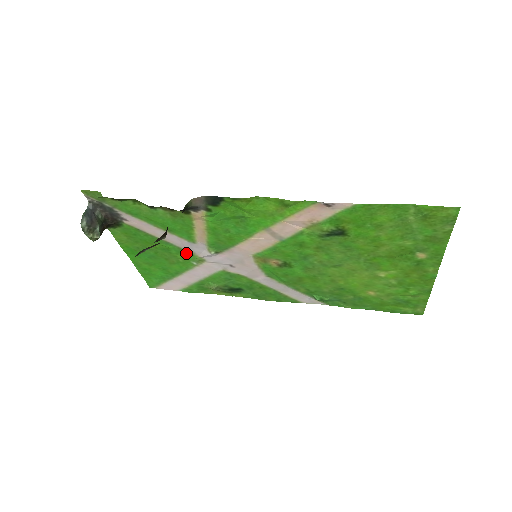
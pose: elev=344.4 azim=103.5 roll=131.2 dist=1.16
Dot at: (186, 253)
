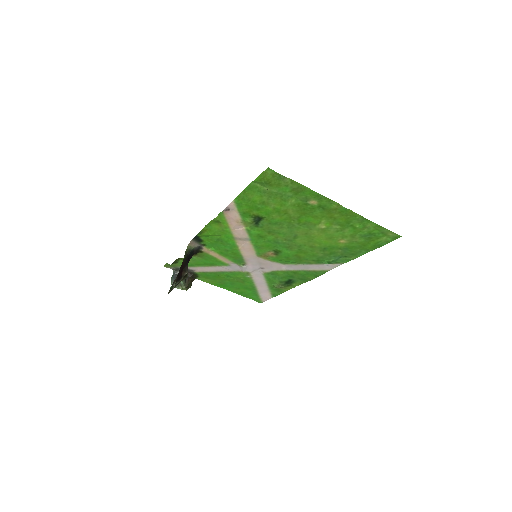
Dot at: (237, 273)
